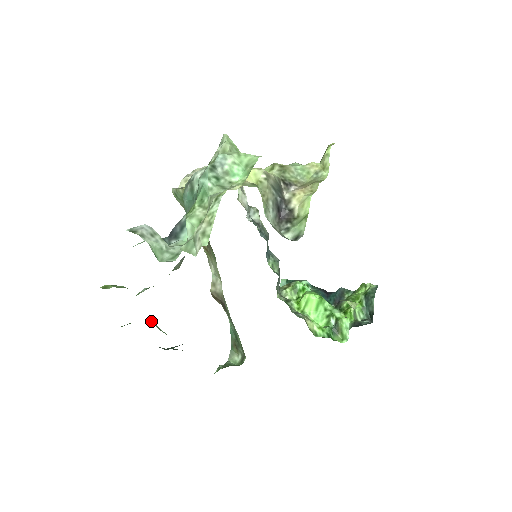
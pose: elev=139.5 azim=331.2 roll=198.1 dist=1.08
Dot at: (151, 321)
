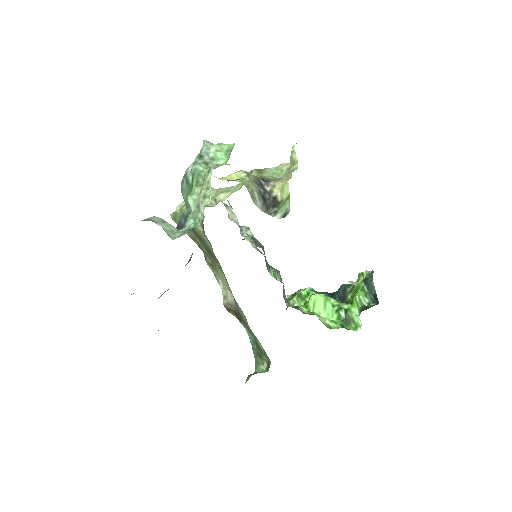
Dot at: occluded
